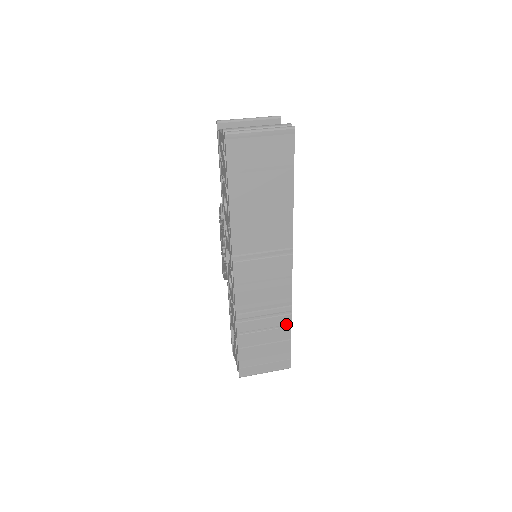
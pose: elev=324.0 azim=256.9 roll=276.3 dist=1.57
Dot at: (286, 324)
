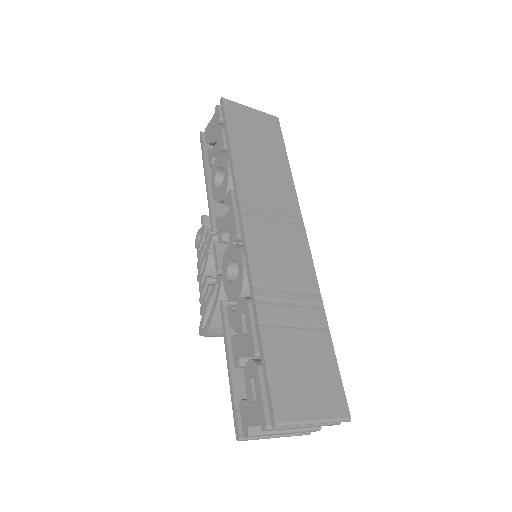
Dot at: (322, 325)
